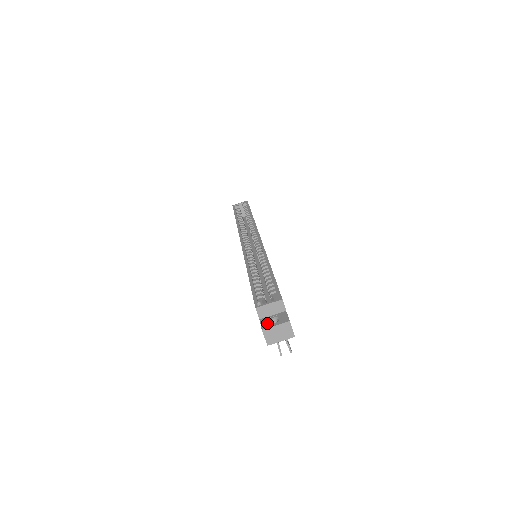
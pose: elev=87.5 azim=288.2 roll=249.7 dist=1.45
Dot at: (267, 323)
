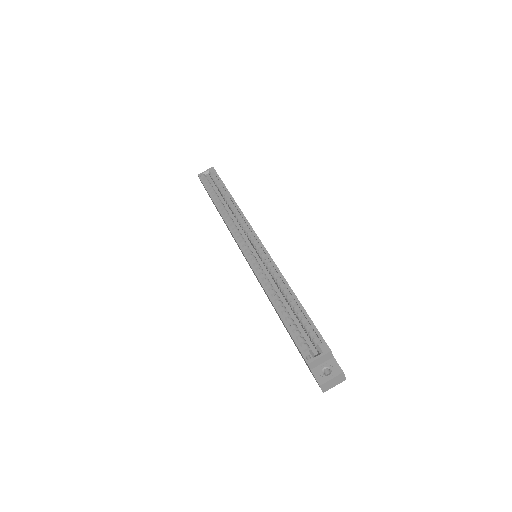
Dot at: (321, 376)
